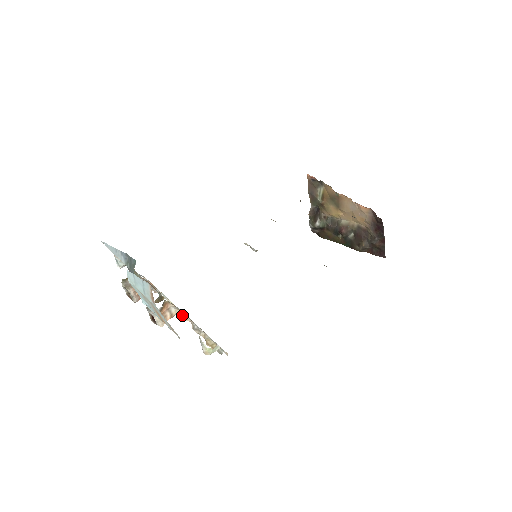
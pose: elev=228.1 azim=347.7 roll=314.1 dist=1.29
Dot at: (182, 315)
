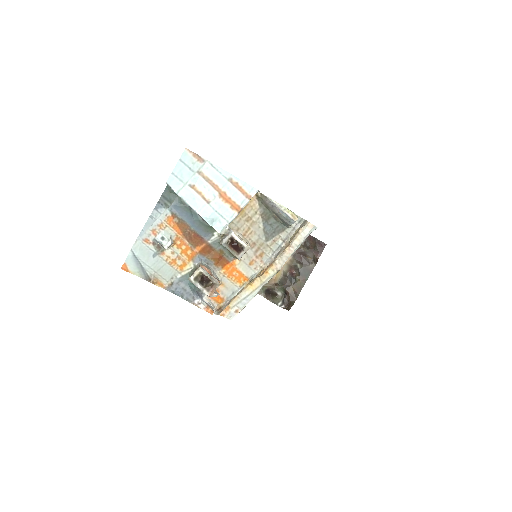
Dot at: (261, 271)
